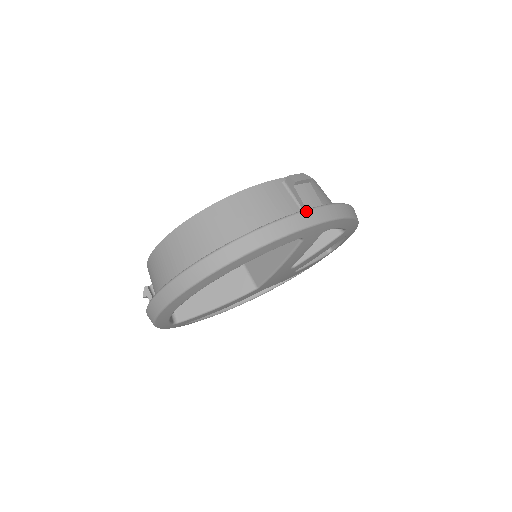
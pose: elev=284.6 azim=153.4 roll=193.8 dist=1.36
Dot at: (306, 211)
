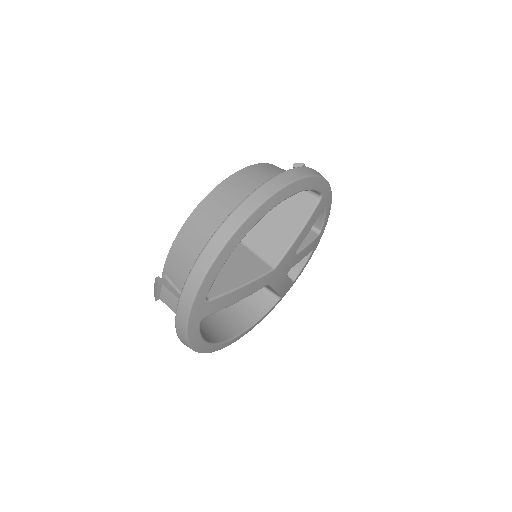
Dot at: occluded
